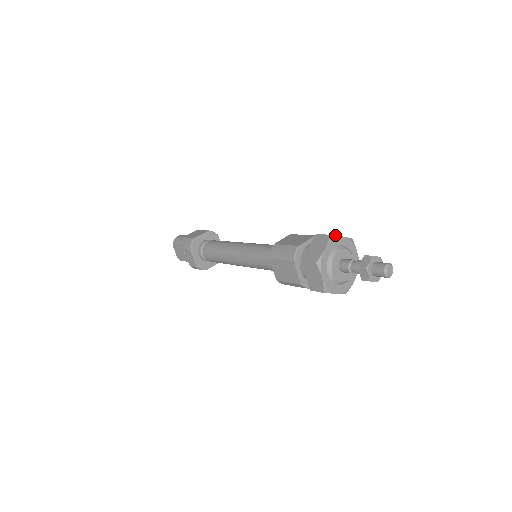
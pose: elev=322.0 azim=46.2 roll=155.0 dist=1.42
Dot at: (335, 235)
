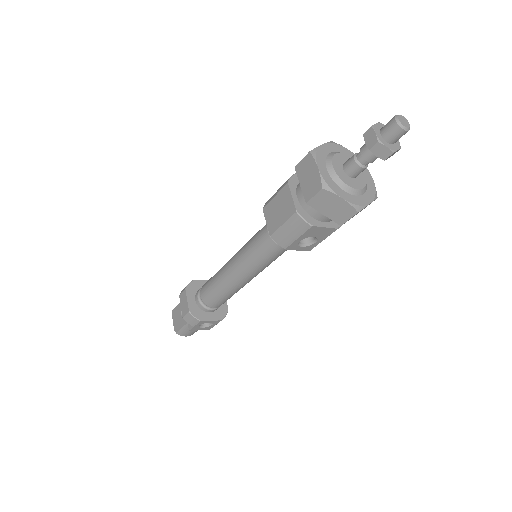
Dot at: (338, 144)
